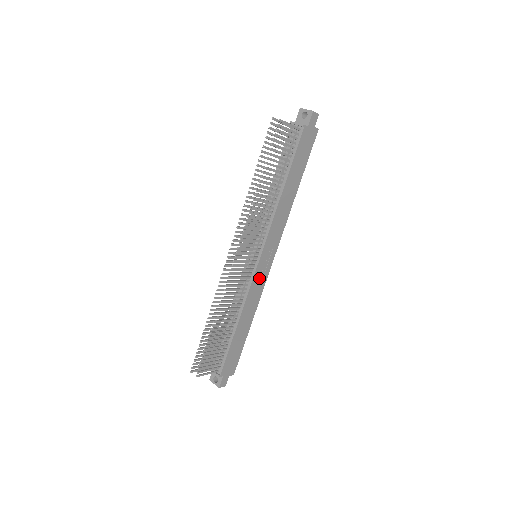
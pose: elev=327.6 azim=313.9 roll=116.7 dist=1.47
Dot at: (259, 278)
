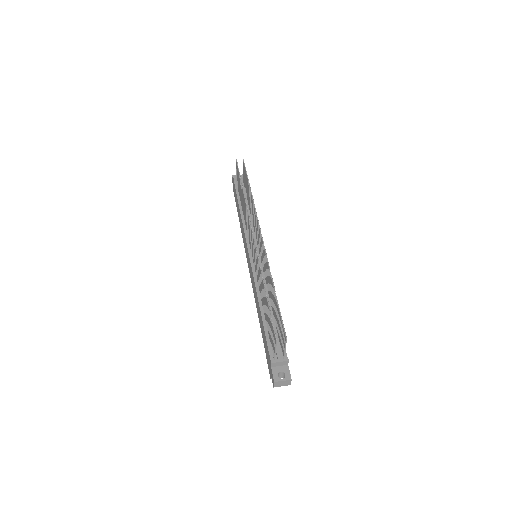
Dot at: occluded
